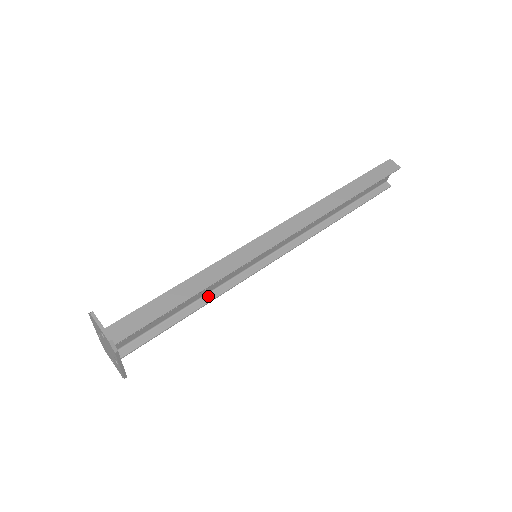
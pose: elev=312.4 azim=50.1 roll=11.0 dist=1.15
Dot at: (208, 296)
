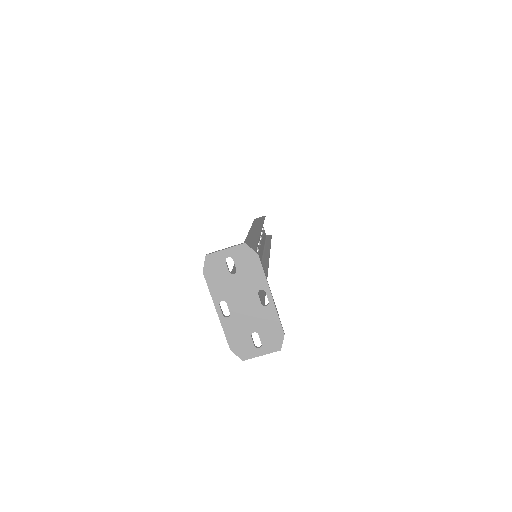
Dot at: occluded
